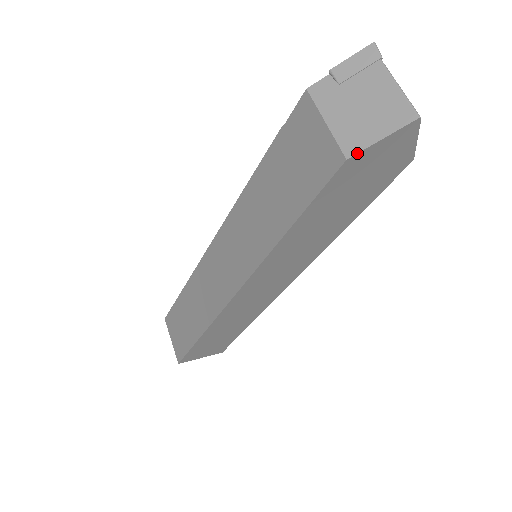
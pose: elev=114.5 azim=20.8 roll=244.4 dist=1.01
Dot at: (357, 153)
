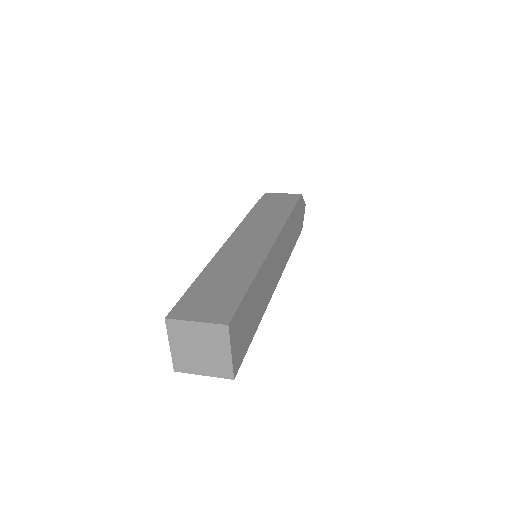
Dot at: occluded
